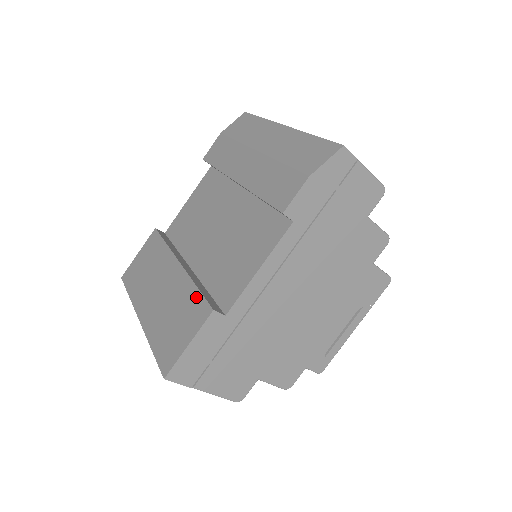
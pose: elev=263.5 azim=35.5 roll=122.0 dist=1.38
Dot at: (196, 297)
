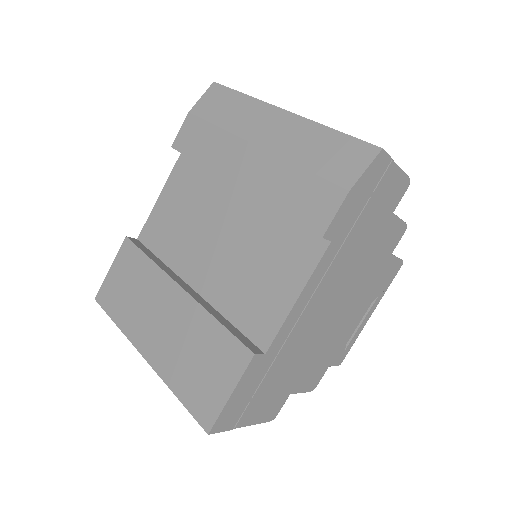
Dot at: (223, 336)
